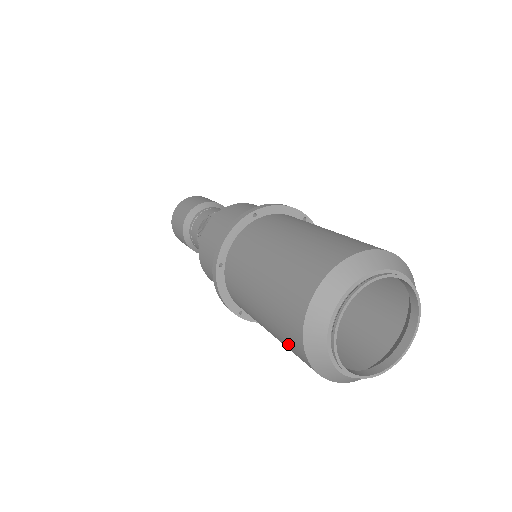
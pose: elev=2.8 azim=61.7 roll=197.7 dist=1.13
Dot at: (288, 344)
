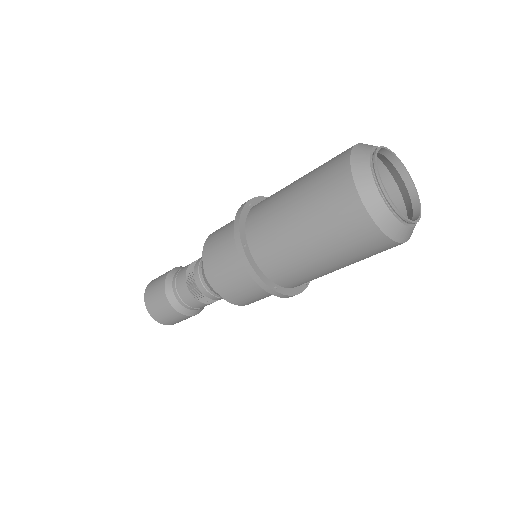
Dot at: (347, 232)
